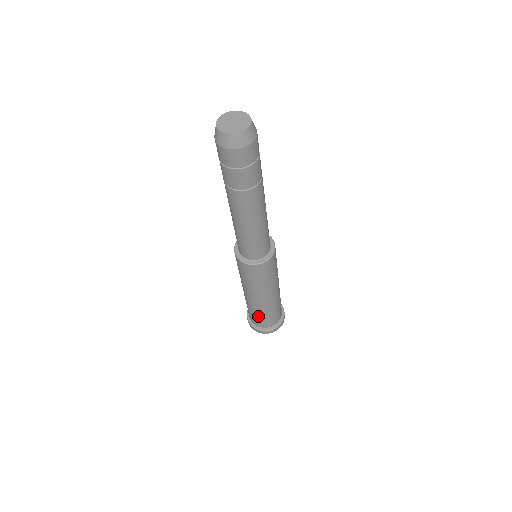
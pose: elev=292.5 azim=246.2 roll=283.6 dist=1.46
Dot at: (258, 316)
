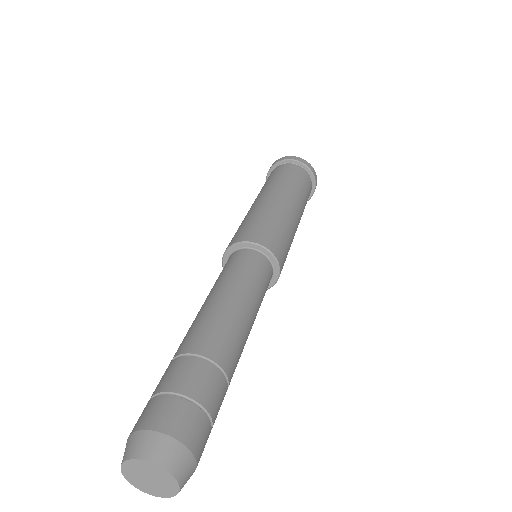
Dot at: occluded
